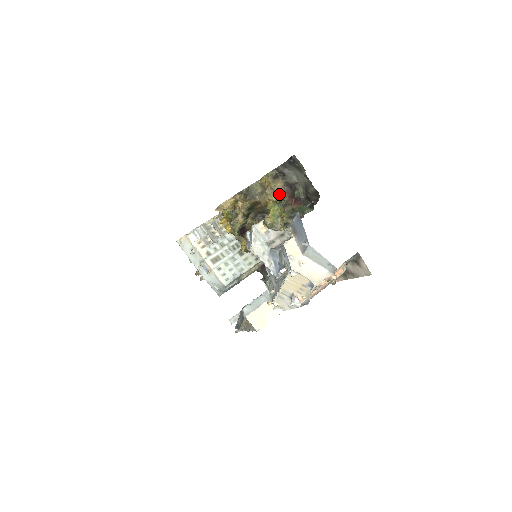
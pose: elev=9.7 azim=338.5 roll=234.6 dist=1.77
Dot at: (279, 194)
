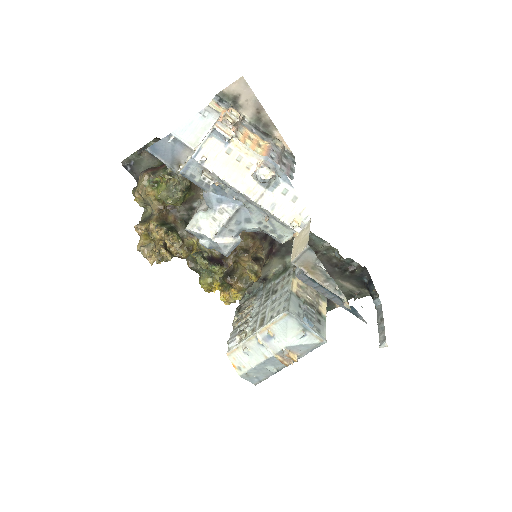
Dot at: (145, 181)
